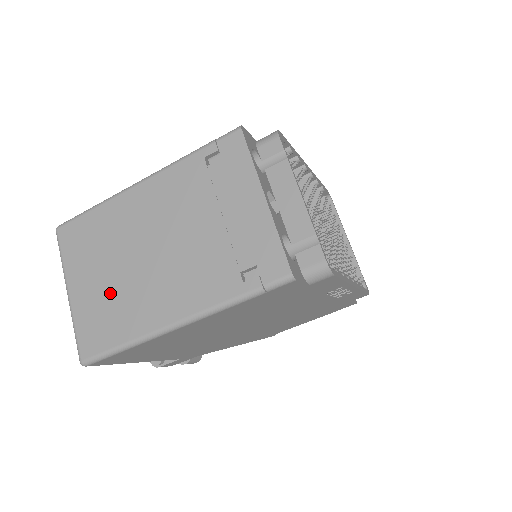
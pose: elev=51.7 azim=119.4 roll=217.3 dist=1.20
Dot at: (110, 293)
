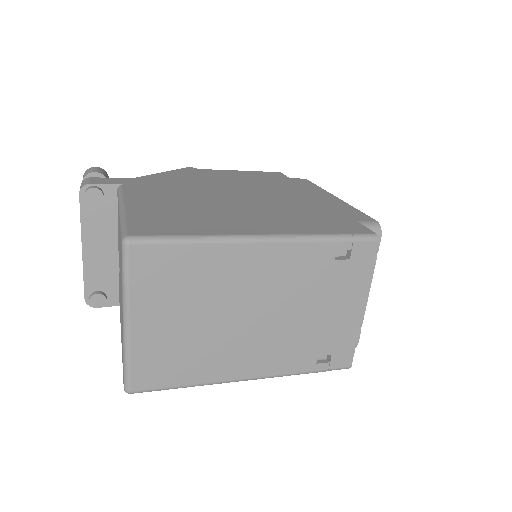
Dot at: (187, 339)
